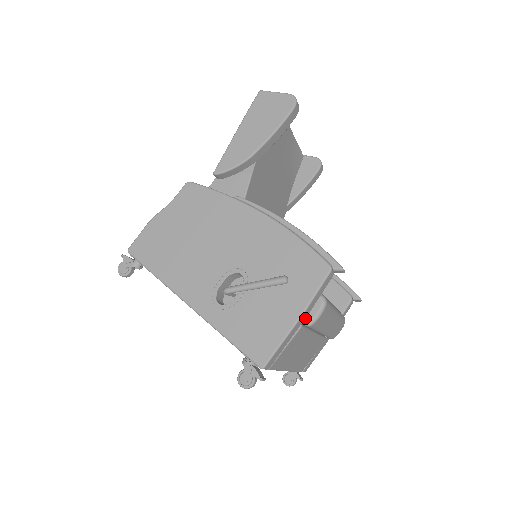
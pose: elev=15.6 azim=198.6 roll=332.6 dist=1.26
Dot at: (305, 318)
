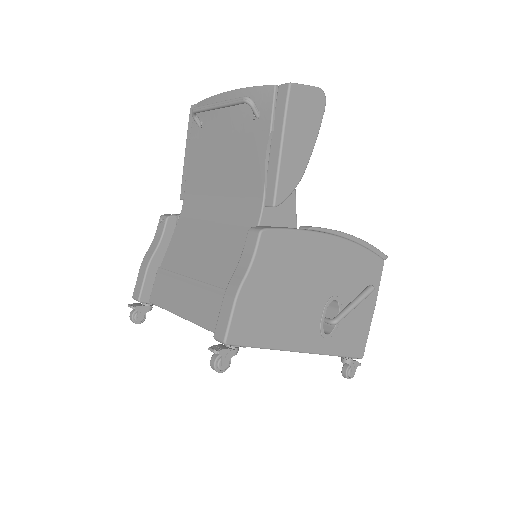
Dot at: occluded
